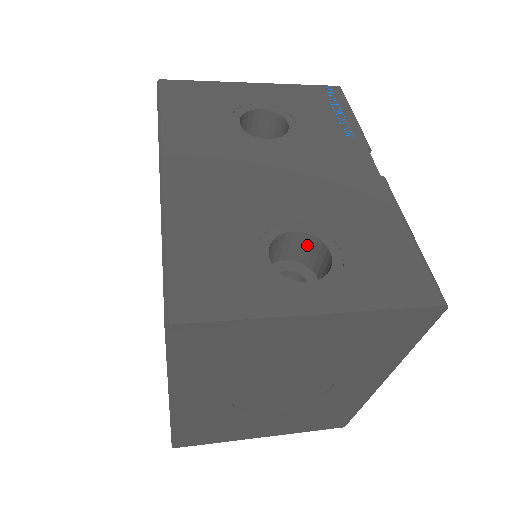
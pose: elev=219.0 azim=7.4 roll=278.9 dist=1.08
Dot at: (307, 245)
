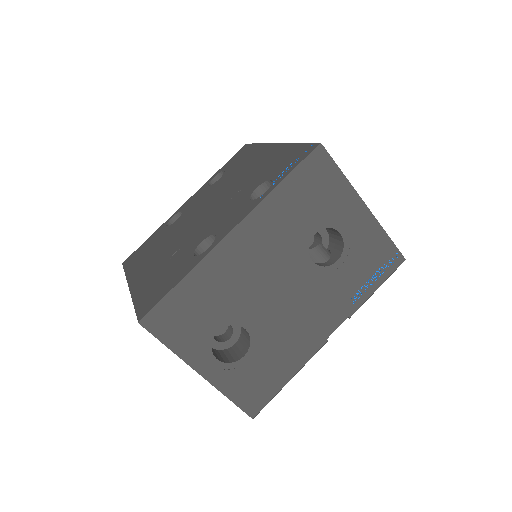
Dot at: (247, 334)
